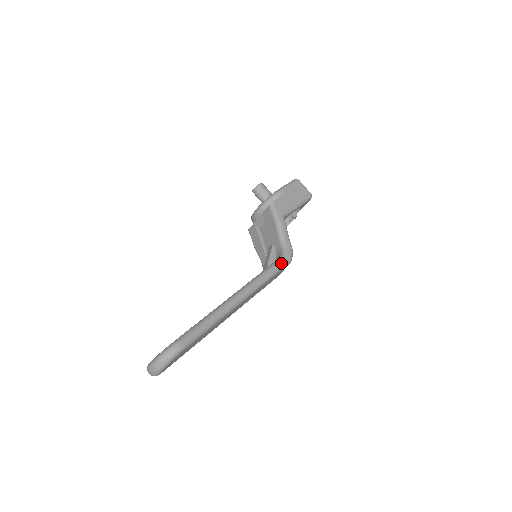
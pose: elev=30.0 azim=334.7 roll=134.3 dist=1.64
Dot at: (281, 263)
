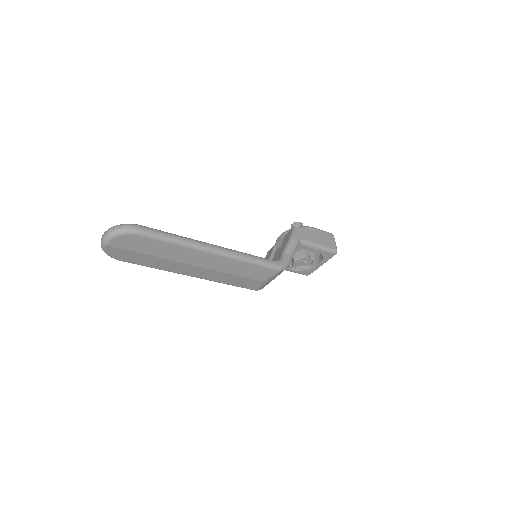
Dot at: (270, 262)
